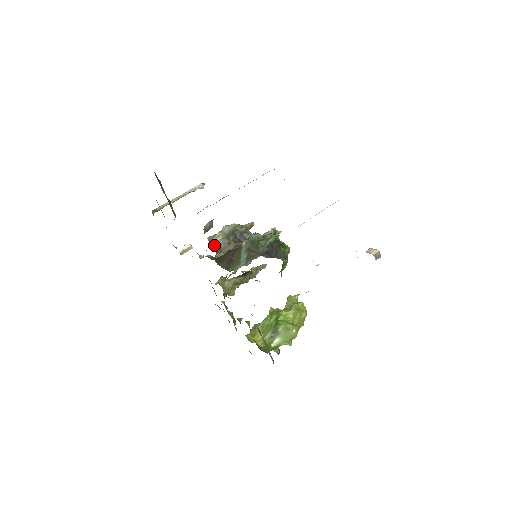
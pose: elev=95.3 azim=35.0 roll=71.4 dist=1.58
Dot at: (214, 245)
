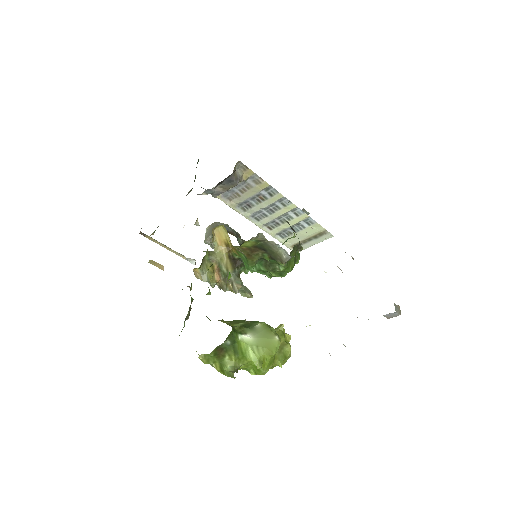
Dot at: (216, 226)
